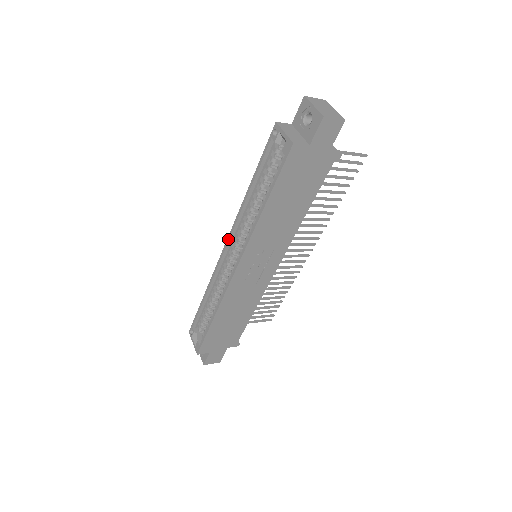
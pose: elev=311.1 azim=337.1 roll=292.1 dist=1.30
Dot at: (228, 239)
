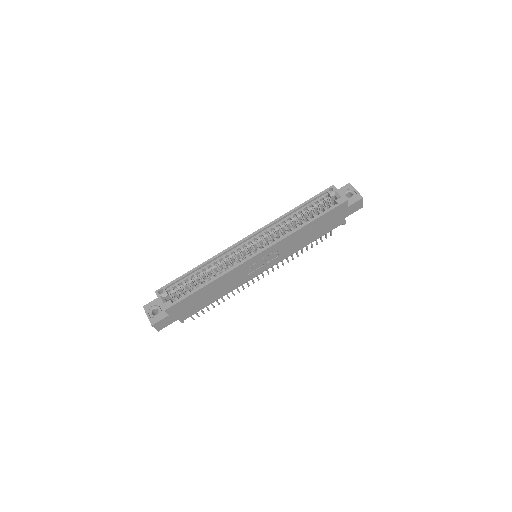
Dot at: (254, 233)
